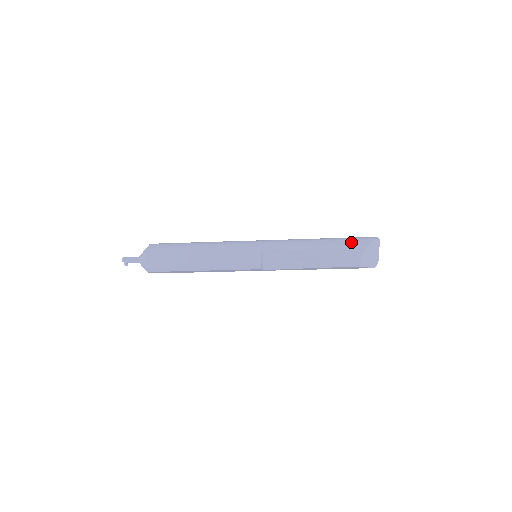
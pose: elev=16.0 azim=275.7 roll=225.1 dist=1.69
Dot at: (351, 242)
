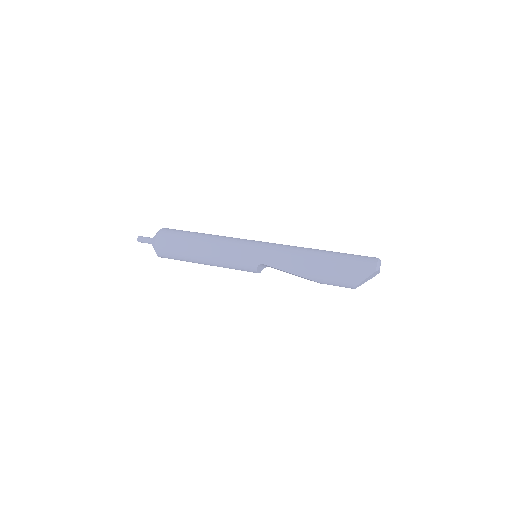
Dot at: (345, 274)
